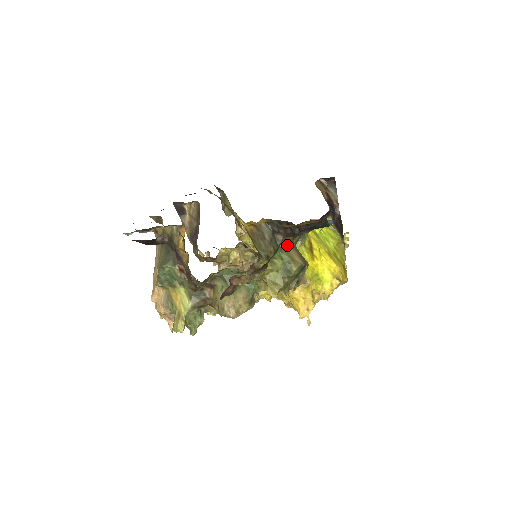
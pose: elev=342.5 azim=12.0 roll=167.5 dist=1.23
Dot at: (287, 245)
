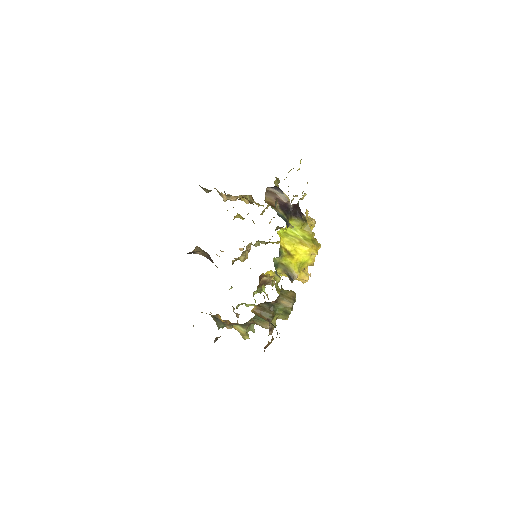
Dot at: (279, 302)
